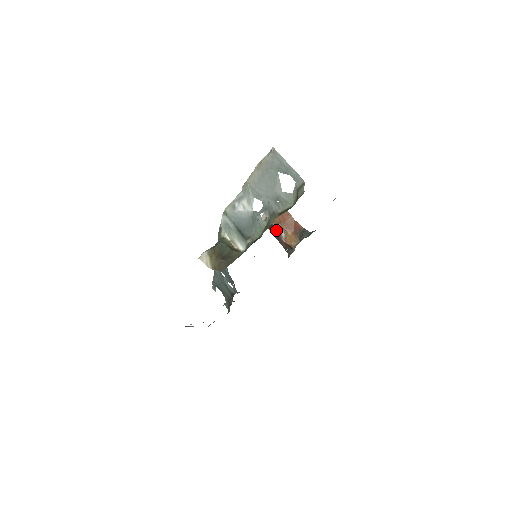
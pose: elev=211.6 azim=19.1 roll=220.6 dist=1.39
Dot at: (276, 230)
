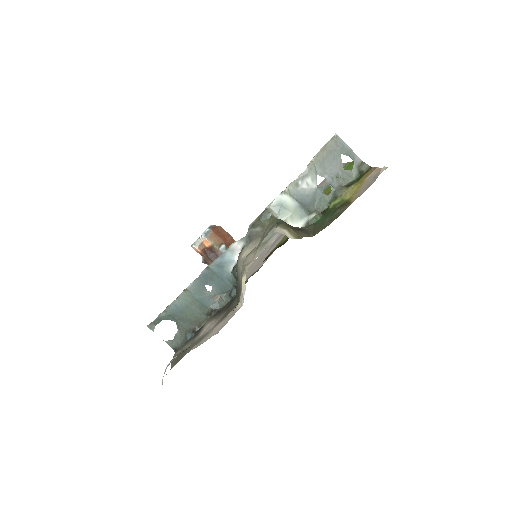
Dot at: (216, 252)
